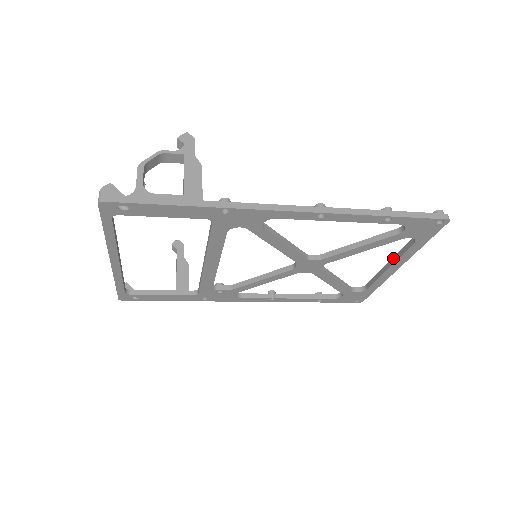
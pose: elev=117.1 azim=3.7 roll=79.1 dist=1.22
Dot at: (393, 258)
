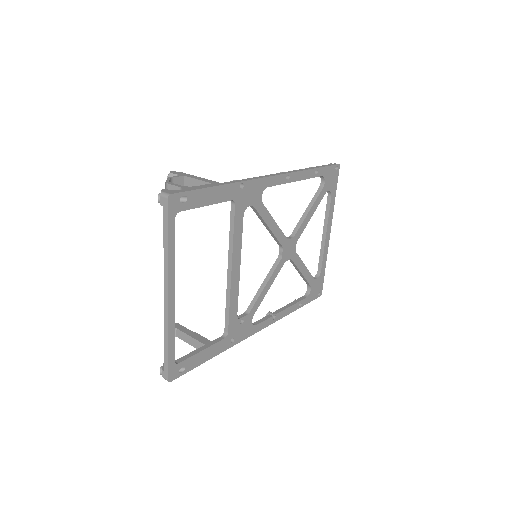
Dot at: (324, 225)
